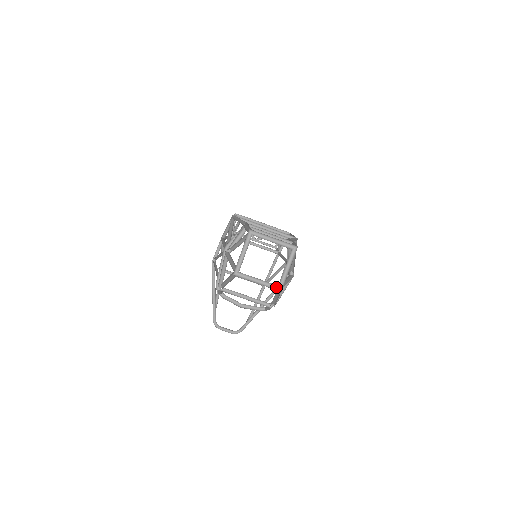
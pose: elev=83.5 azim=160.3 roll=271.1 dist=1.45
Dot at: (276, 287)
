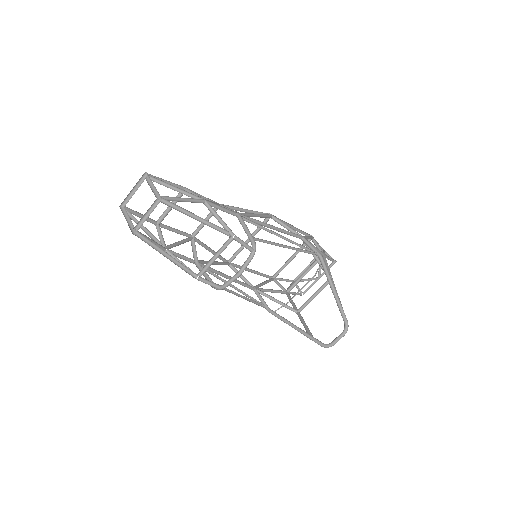
Dot at: (159, 202)
